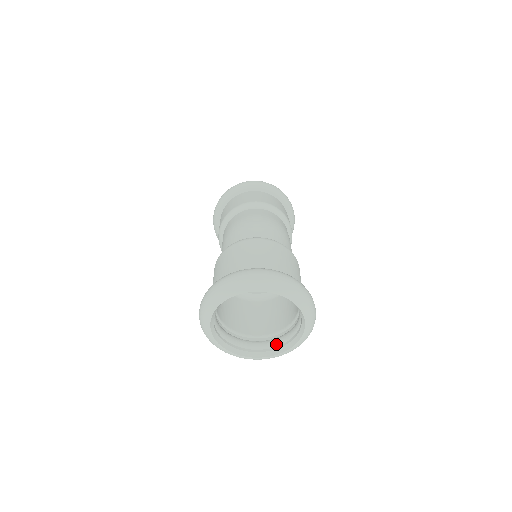
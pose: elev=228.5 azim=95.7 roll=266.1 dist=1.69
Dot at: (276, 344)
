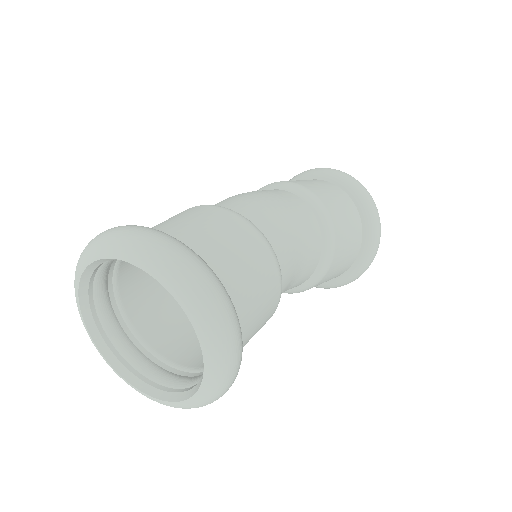
Dot at: occluded
